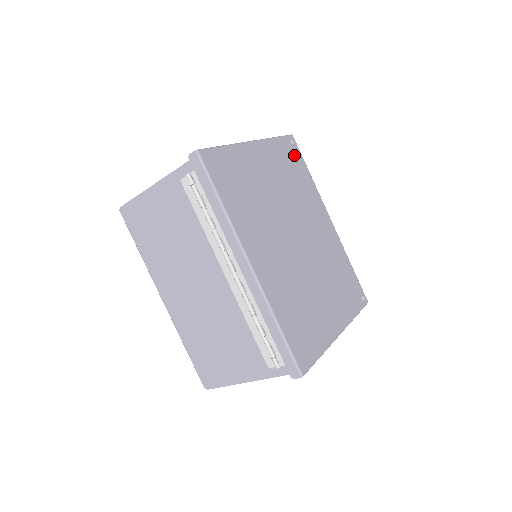
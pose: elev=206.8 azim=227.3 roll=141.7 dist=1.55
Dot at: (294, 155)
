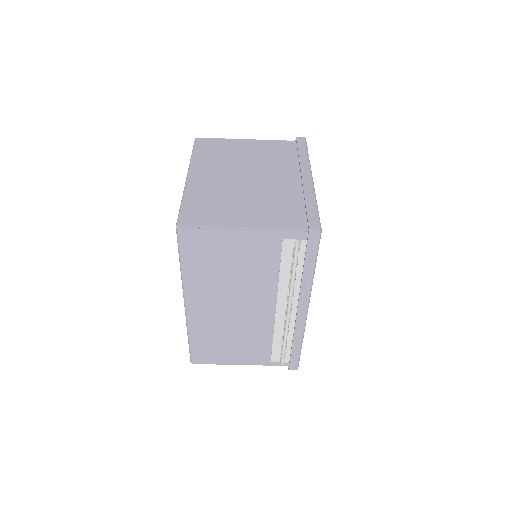
Dot at: occluded
